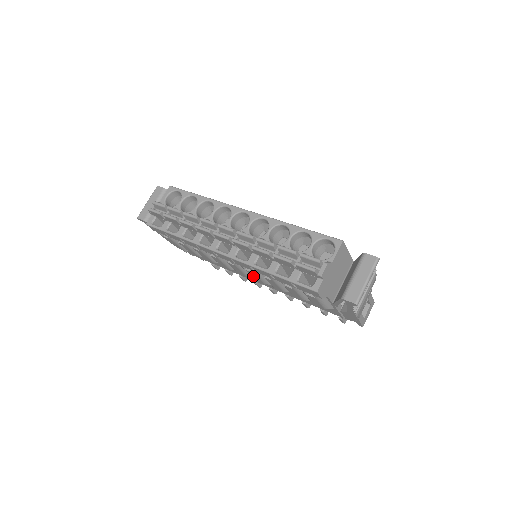
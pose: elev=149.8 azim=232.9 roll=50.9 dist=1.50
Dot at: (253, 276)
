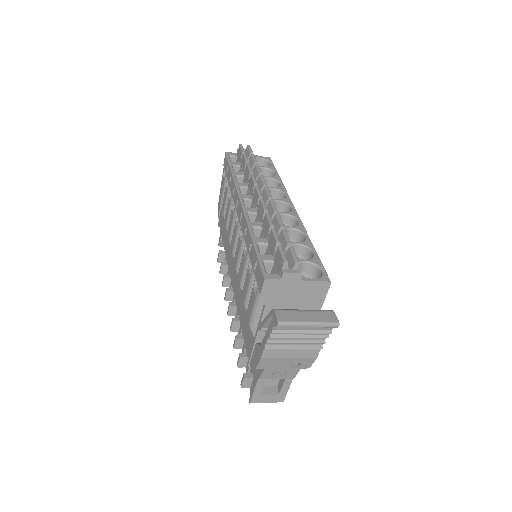
Dot at: (237, 251)
